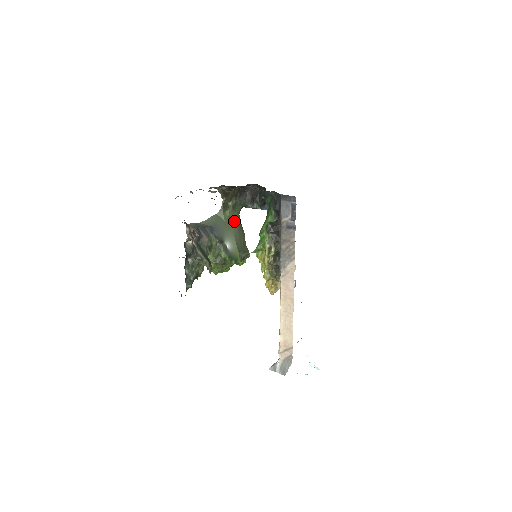
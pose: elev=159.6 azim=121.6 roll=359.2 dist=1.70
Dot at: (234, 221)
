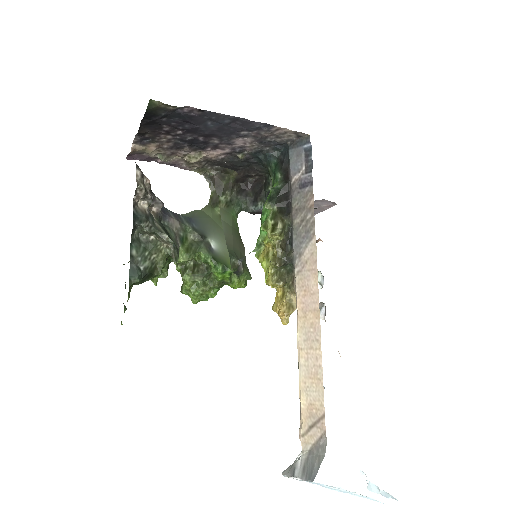
Dot at: (227, 223)
